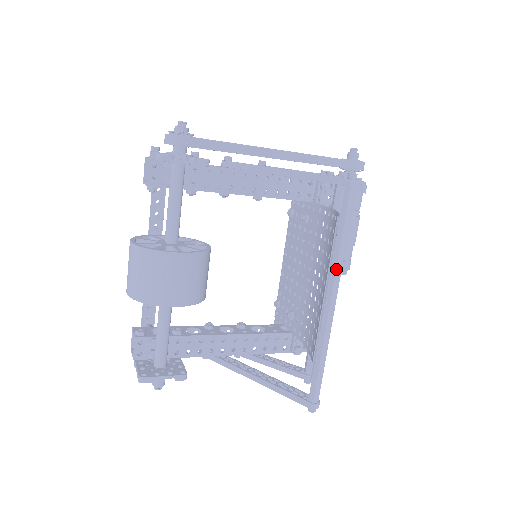
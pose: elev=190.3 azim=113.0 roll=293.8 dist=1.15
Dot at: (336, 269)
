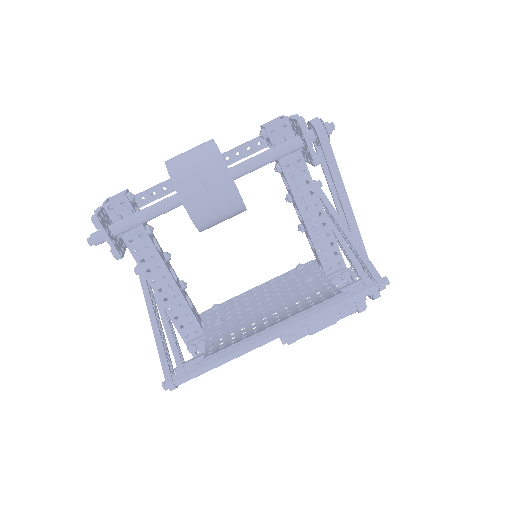
Dot at: (305, 319)
